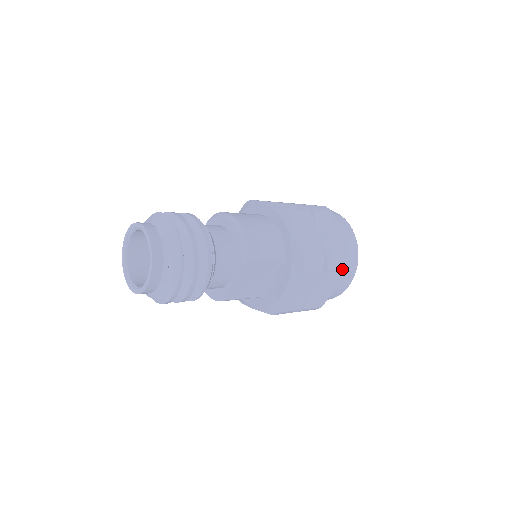
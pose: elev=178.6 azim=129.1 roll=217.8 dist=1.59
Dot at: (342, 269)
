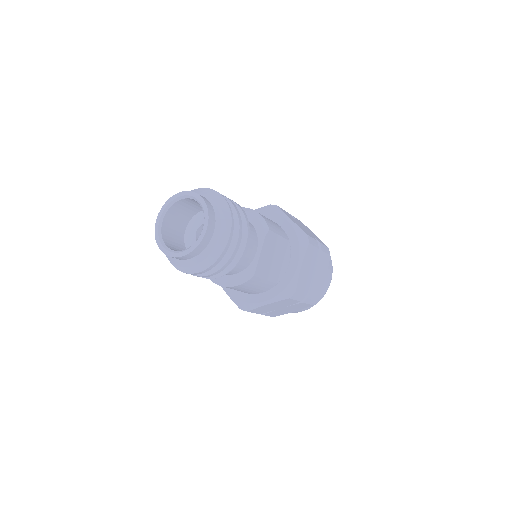
Dot at: (328, 255)
